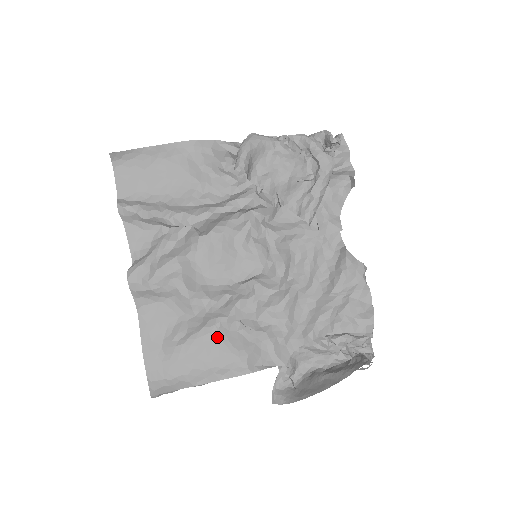
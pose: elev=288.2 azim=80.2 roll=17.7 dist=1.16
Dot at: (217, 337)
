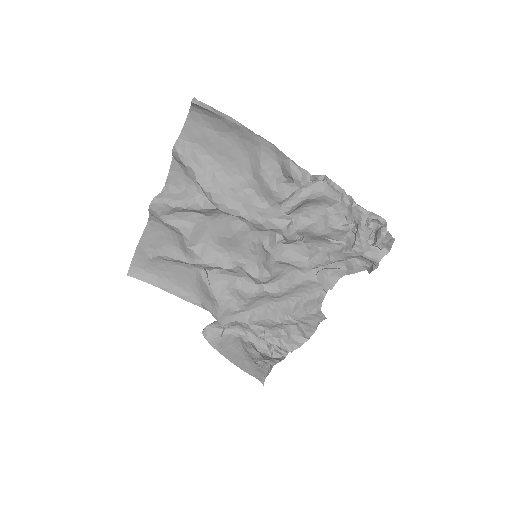
Dot at: (194, 274)
